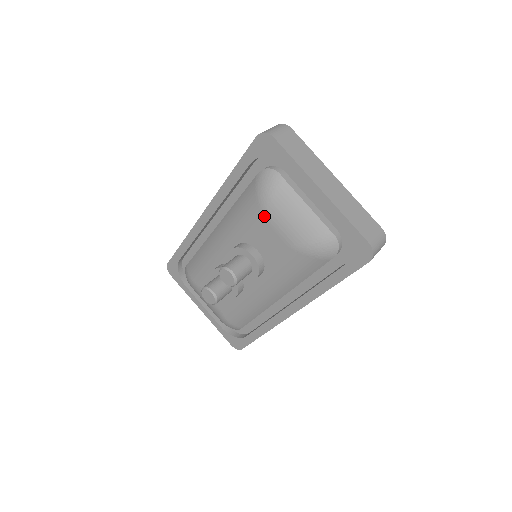
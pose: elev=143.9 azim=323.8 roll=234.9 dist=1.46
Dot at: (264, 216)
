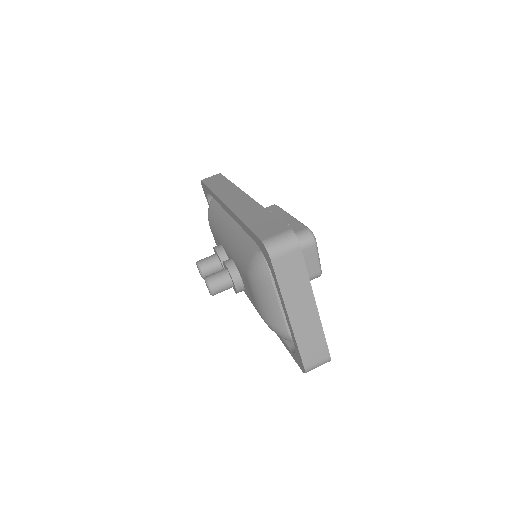
Dot at: (248, 281)
